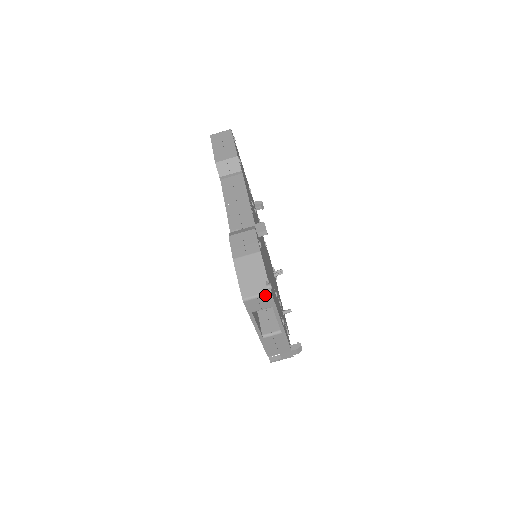
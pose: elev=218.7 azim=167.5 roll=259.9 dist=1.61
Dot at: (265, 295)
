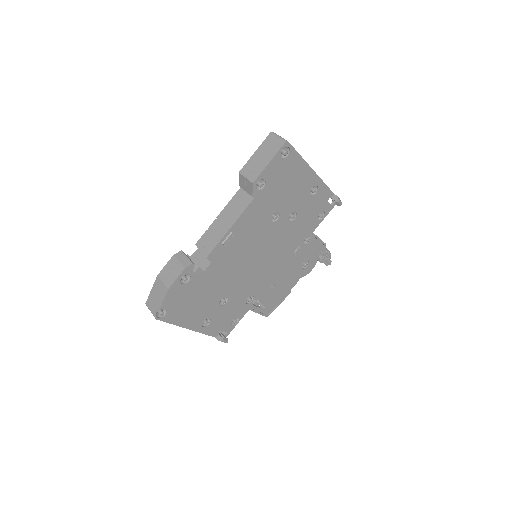
Dot at: (154, 316)
